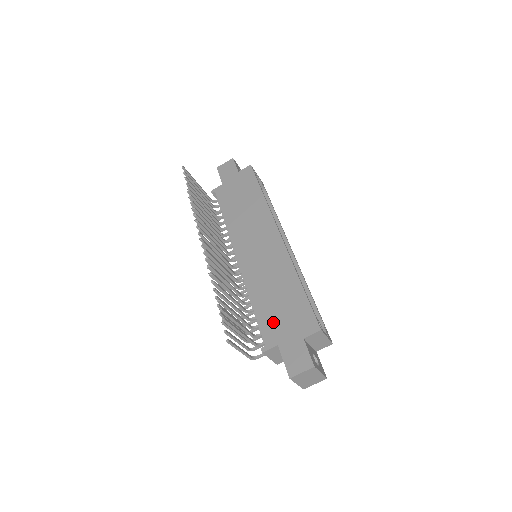
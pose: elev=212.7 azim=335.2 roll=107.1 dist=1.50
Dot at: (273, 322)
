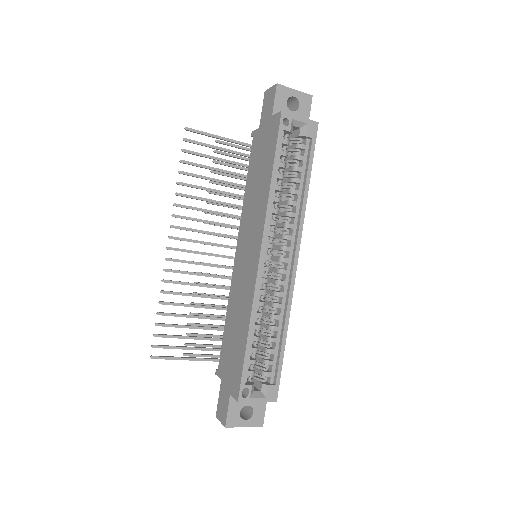
Dot at: (226, 355)
